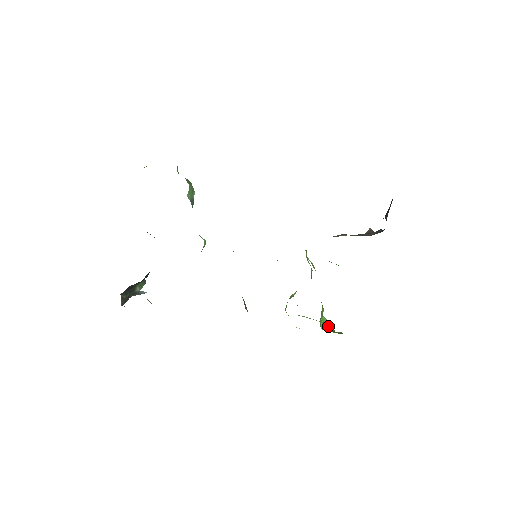
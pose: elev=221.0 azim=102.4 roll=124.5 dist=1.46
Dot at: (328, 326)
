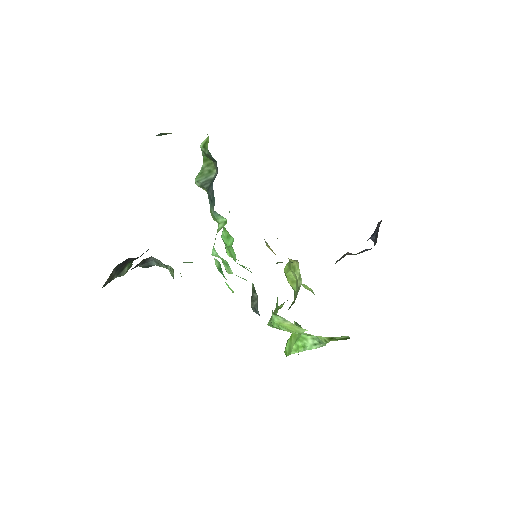
Dot at: (309, 344)
